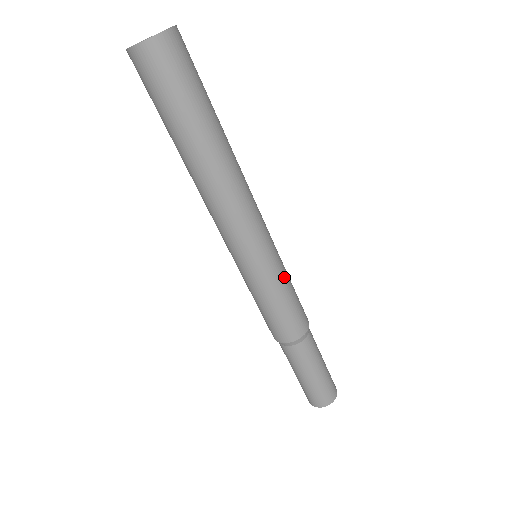
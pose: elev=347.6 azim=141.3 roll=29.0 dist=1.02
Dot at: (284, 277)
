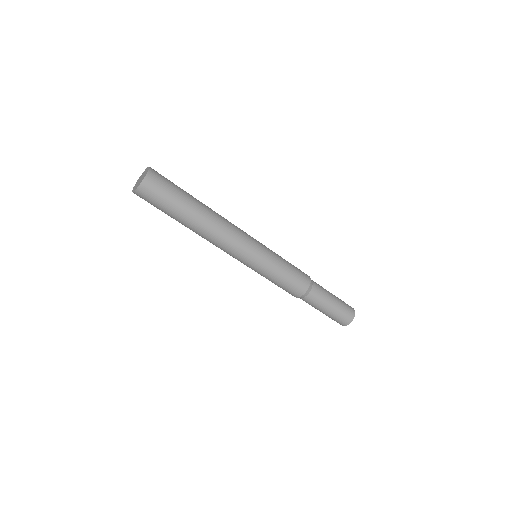
Dot at: (277, 262)
